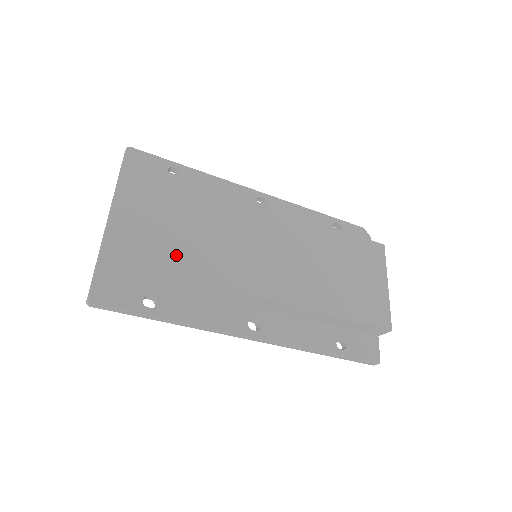
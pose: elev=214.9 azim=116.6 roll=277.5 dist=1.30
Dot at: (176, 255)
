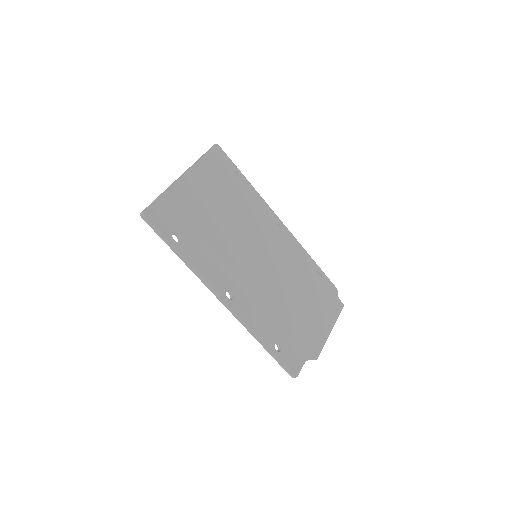
Dot at: (209, 219)
